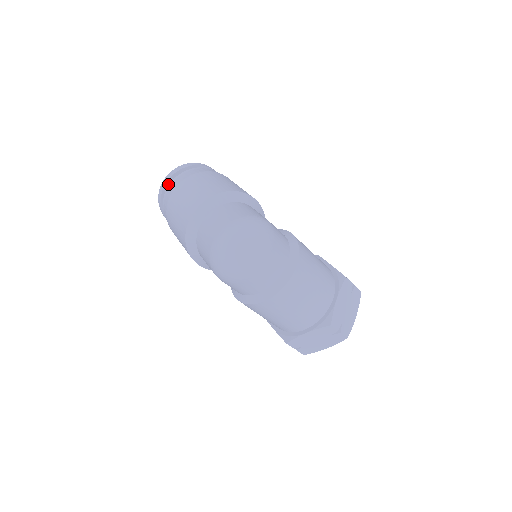
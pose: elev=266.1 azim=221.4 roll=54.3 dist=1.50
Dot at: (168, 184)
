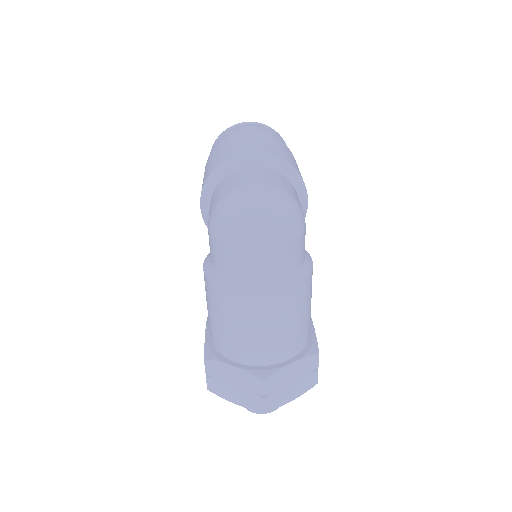
Dot at: occluded
